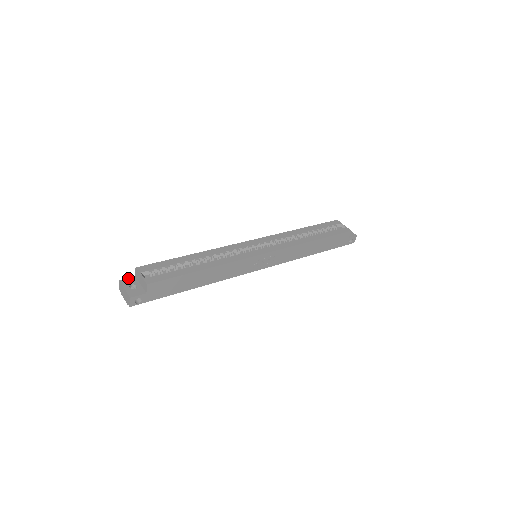
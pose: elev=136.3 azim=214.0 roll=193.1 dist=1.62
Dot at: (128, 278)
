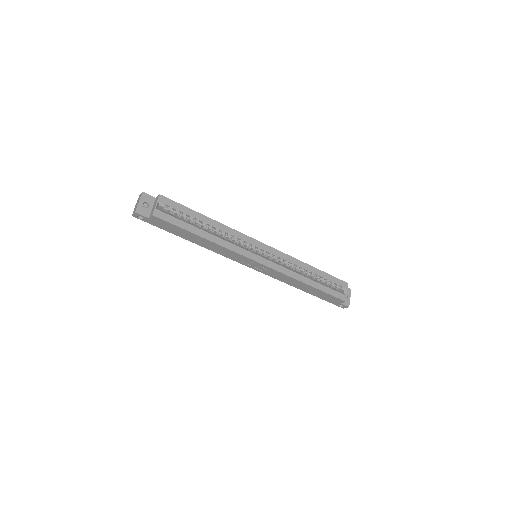
Dot at: (150, 195)
